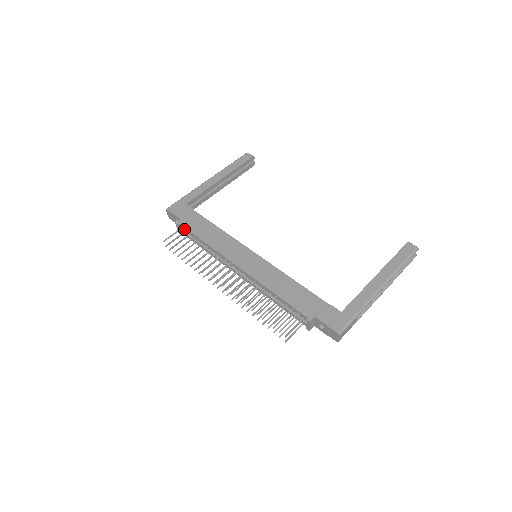
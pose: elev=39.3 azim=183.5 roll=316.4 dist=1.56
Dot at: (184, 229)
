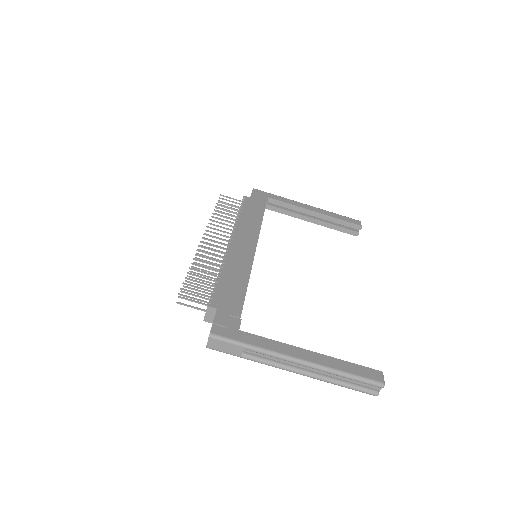
Dot at: occluded
